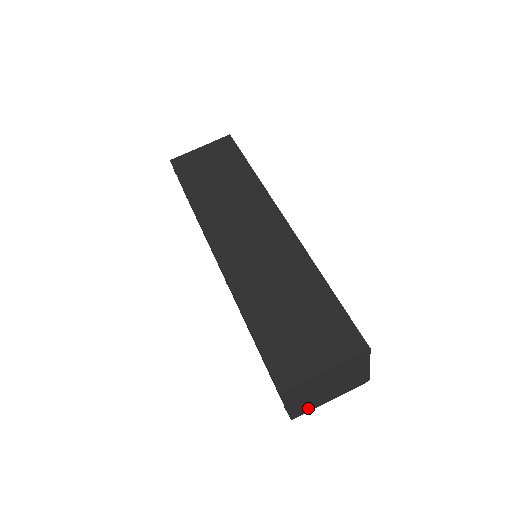
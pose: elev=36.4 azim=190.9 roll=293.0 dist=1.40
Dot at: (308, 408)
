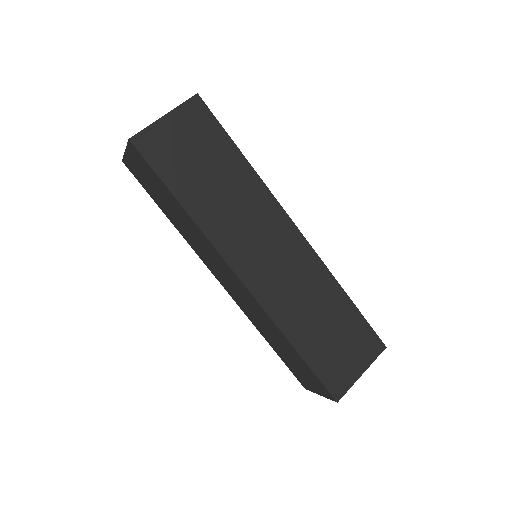
Dot at: occluded
